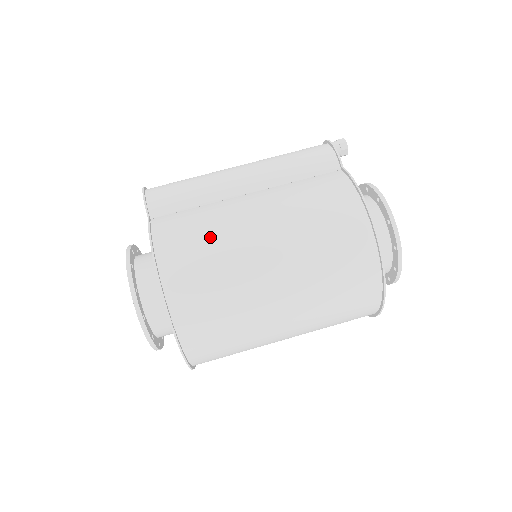
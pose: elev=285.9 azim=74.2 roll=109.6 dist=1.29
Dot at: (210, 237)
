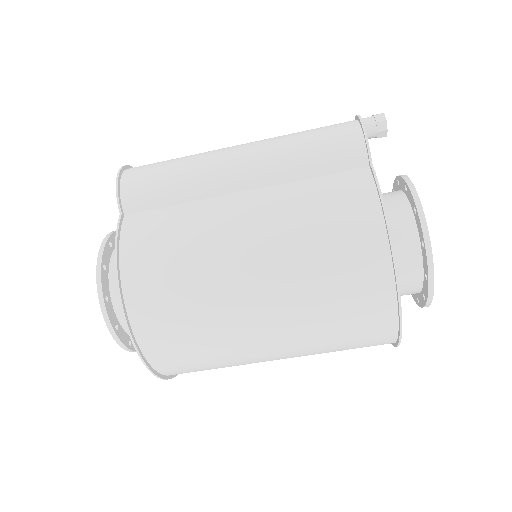
Dot at: (185, 255)
